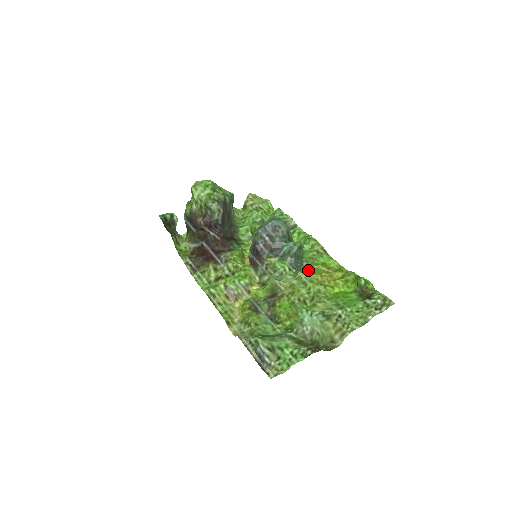
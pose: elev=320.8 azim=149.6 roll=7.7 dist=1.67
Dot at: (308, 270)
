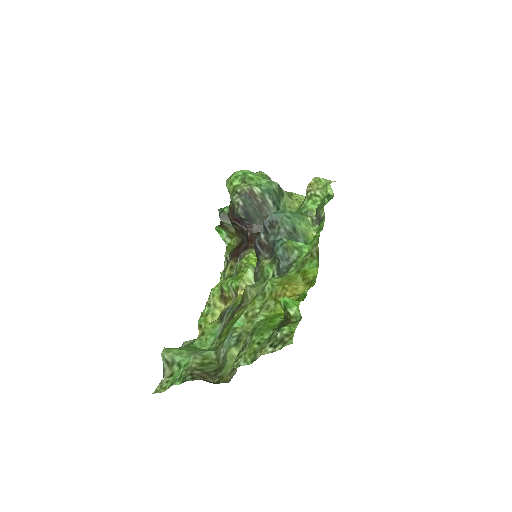
Dot at: (284, 278)
